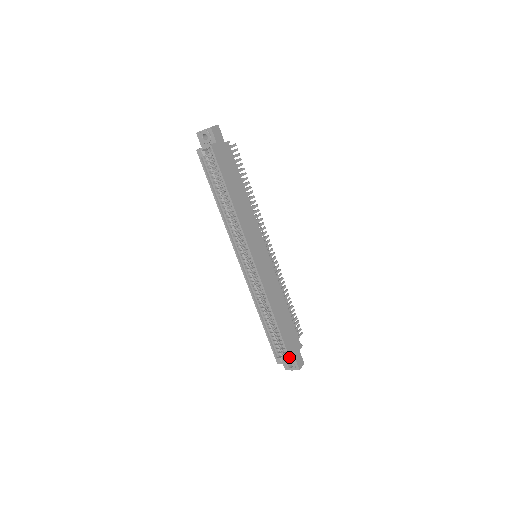
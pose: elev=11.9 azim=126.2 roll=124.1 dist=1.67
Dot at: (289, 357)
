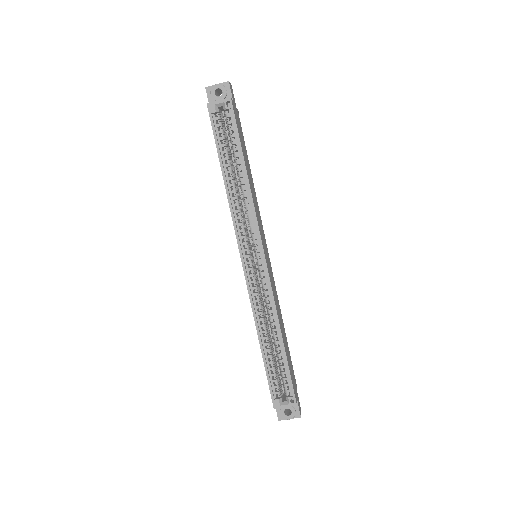
Dot at: (294, 395)
